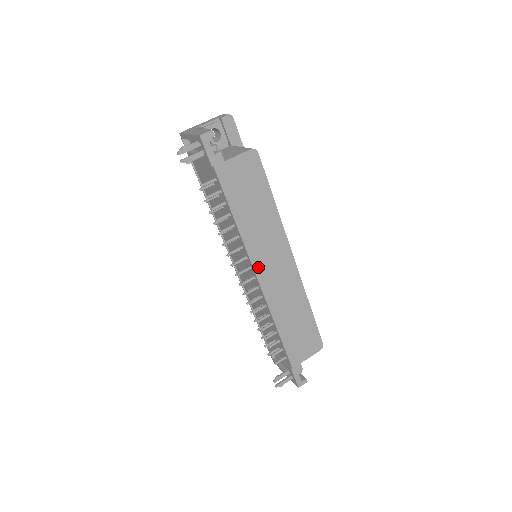
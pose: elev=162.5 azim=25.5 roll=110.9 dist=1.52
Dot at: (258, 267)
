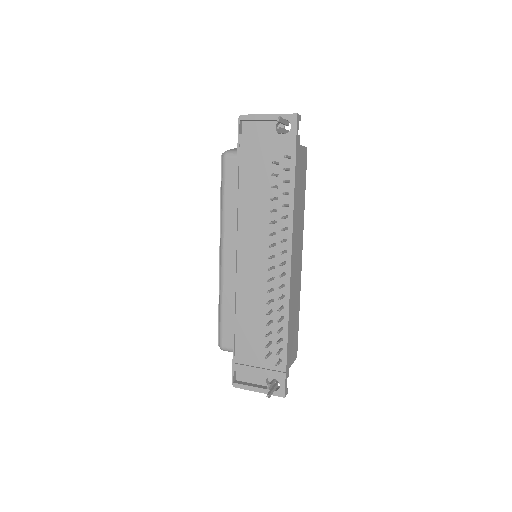
Dot at: (293, 251)
